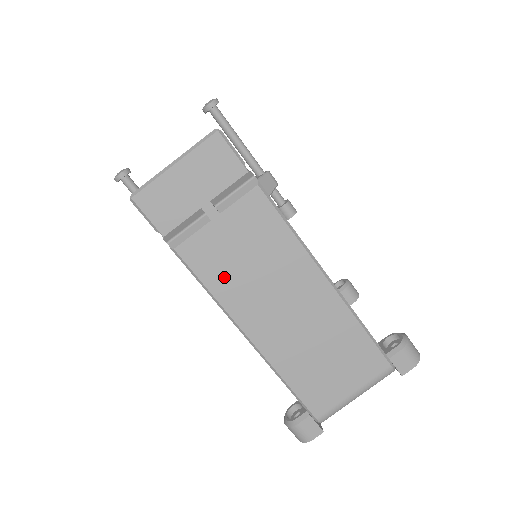
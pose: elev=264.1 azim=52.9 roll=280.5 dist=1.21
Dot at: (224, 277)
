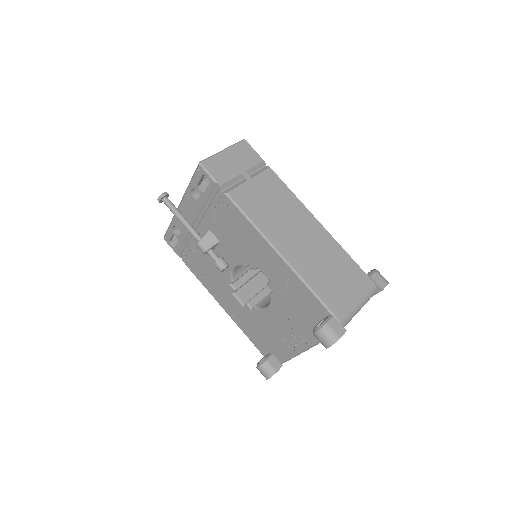
Dot at: (259, 213)
